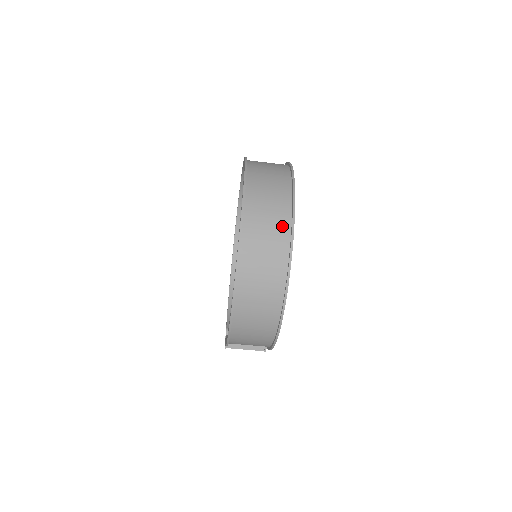
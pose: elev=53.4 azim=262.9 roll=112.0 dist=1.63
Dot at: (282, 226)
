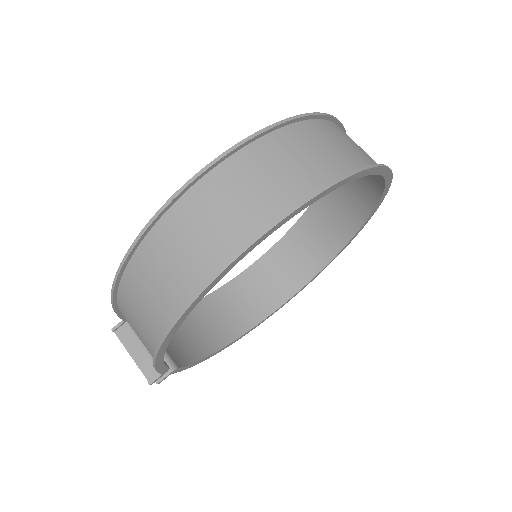
Dot at: (325, 171)
